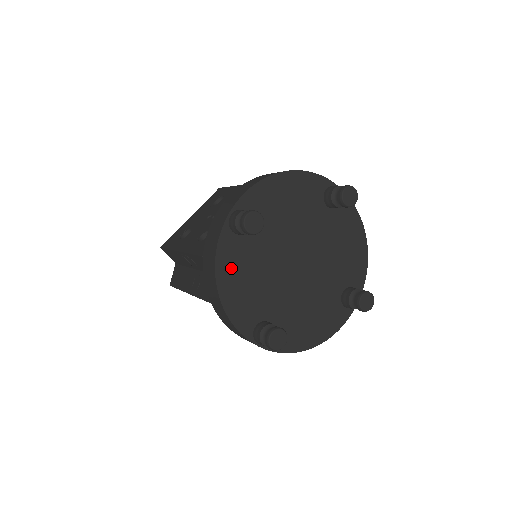
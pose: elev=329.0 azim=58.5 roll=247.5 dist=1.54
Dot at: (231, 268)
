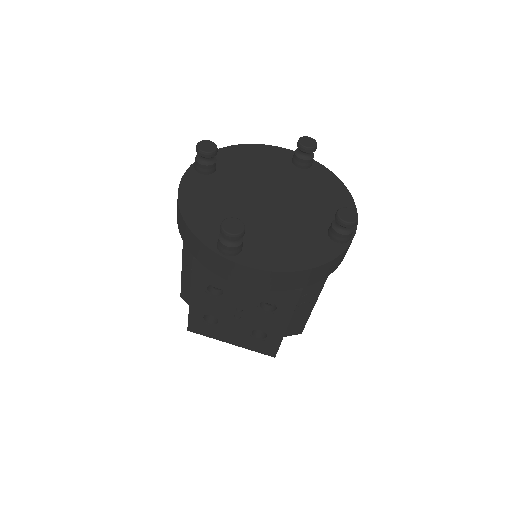
Dot at: (194, 194)
